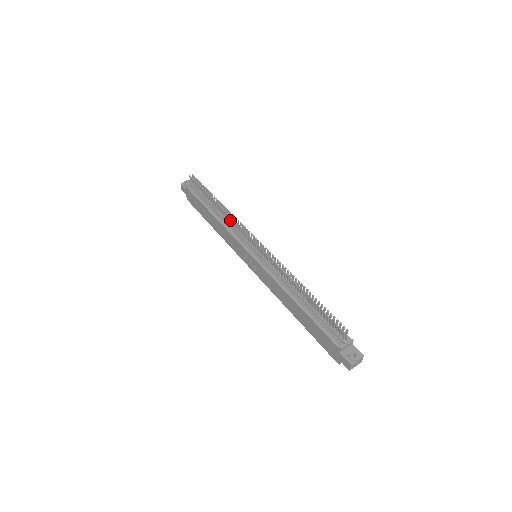
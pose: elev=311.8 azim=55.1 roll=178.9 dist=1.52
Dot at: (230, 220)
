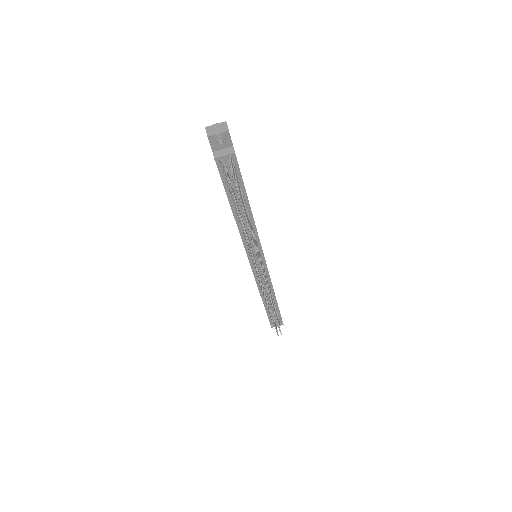
Dot at: (249, 242)
